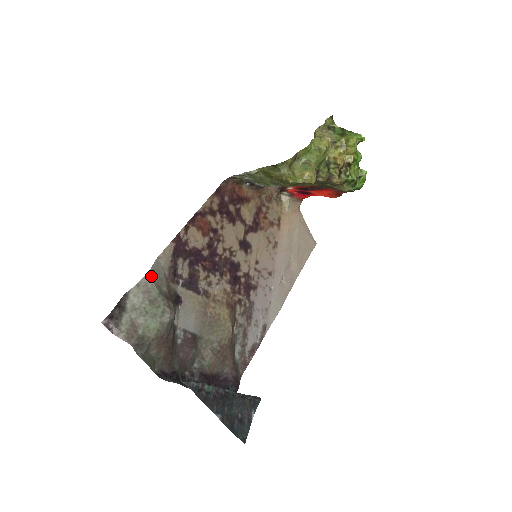
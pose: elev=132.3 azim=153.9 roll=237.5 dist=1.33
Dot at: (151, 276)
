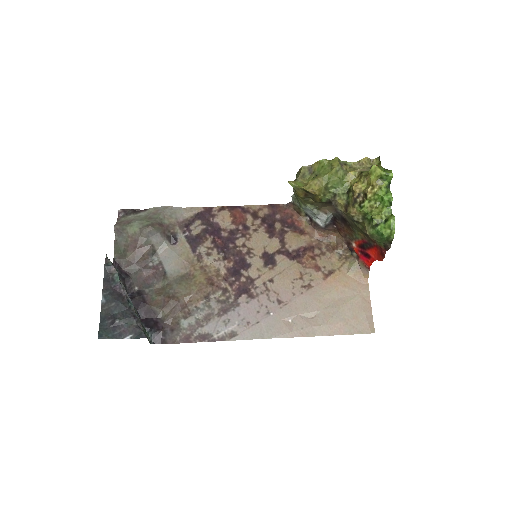
Dot at: (166, 209)
